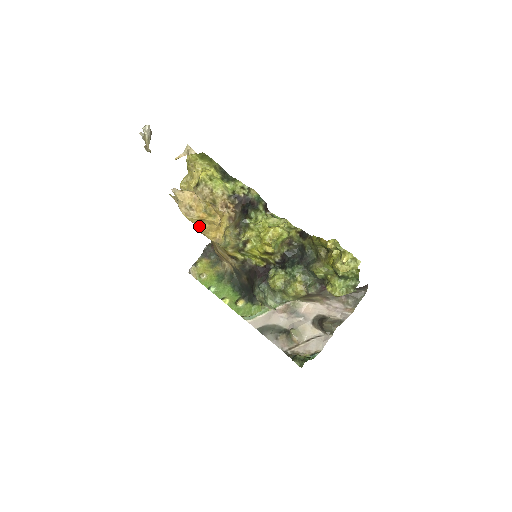
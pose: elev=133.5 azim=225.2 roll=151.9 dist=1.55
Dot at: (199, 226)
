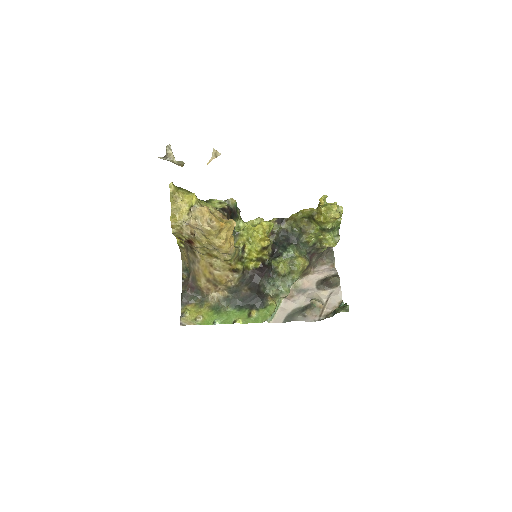
Dot at: (218, 238)
